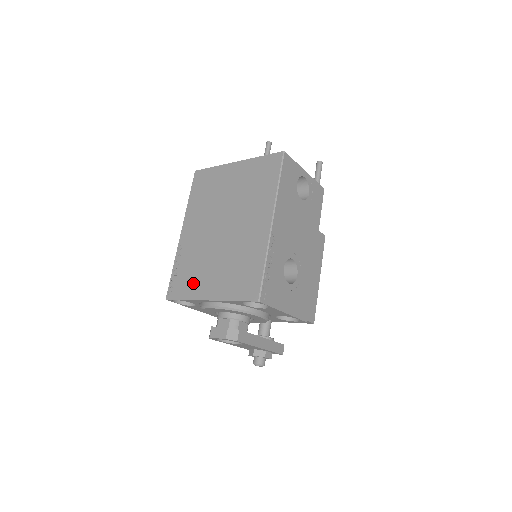
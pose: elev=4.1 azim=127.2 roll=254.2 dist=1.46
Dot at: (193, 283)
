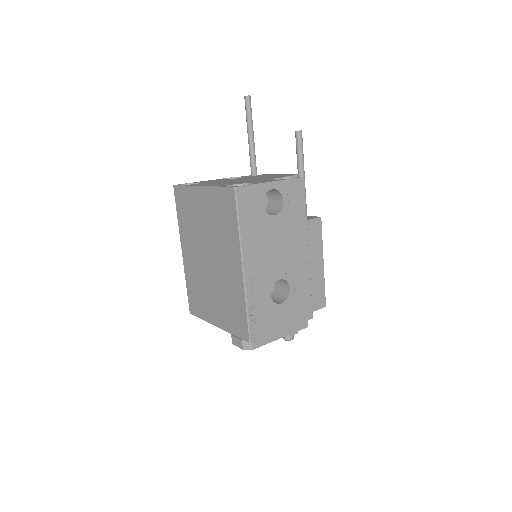
Dot at: (203, 306)
